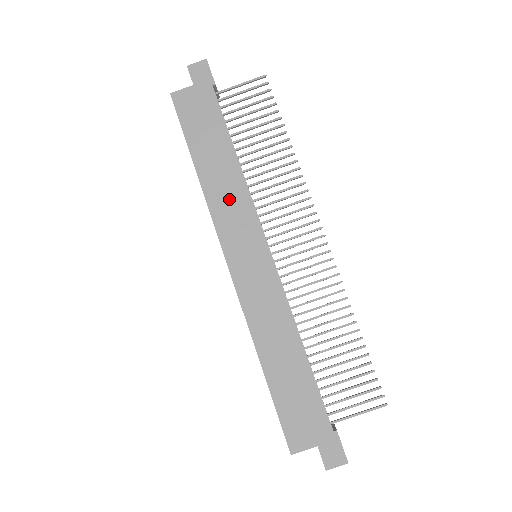
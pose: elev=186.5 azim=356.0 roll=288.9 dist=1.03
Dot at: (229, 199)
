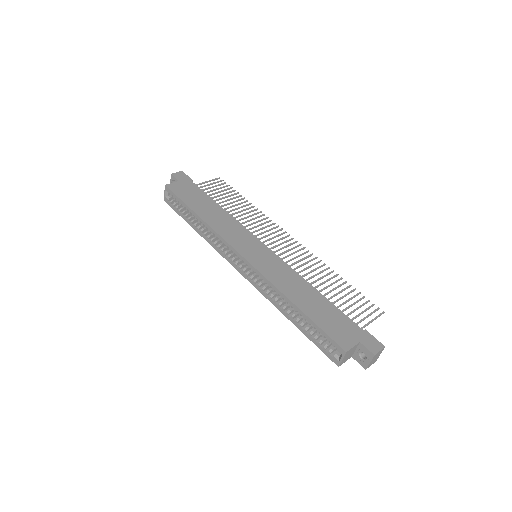
Dot at: (227, 226)
